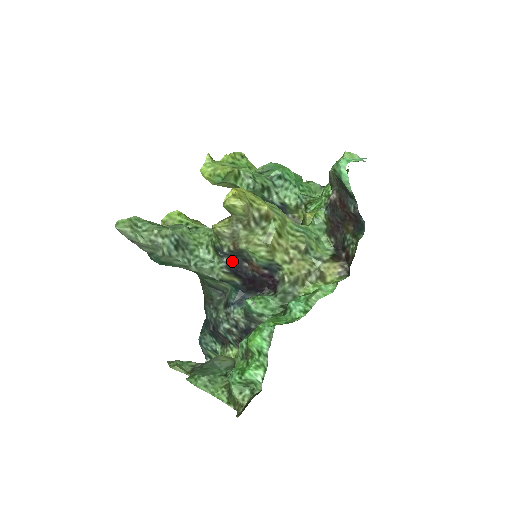
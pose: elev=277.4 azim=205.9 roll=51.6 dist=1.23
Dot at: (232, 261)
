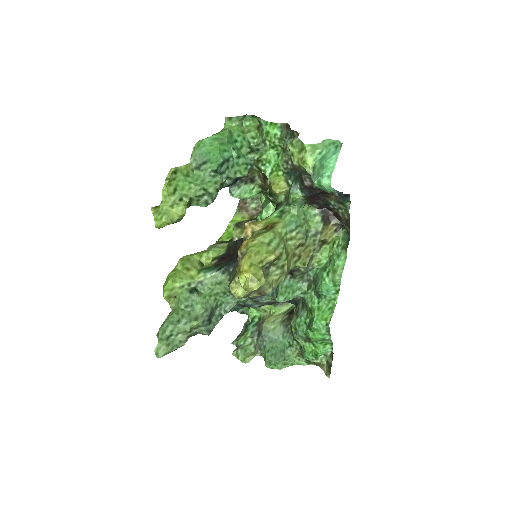
Dot at: occluded
